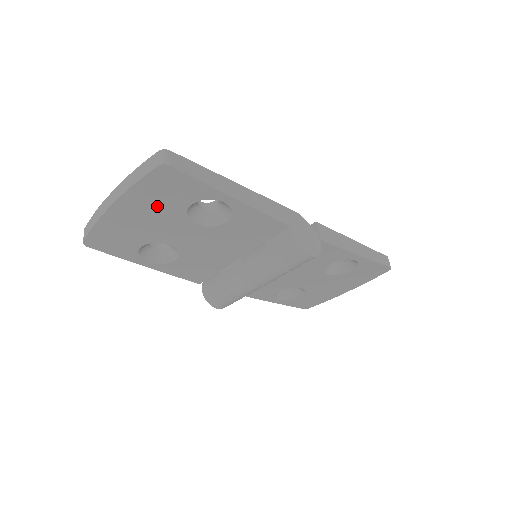
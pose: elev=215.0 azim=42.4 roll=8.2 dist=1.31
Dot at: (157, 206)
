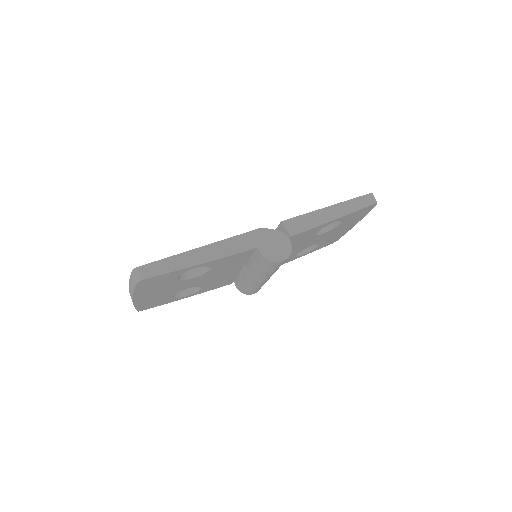
Dot at: (158, 287)
